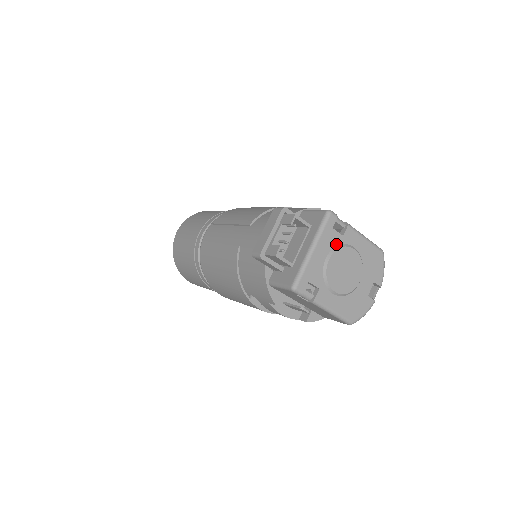
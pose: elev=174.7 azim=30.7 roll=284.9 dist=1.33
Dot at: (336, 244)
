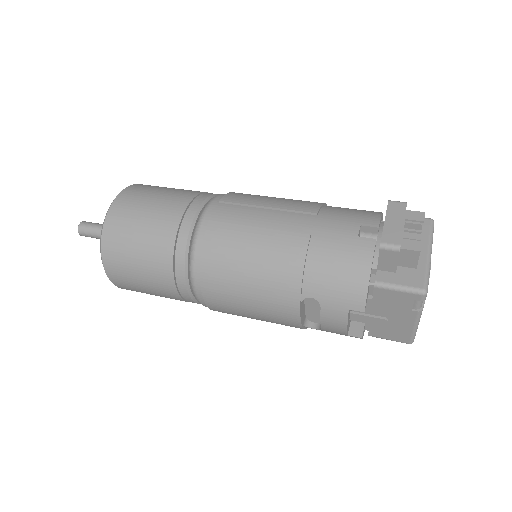
Dot at: occluded
